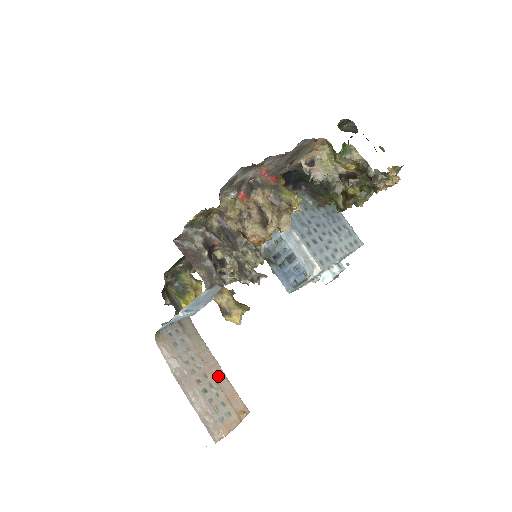
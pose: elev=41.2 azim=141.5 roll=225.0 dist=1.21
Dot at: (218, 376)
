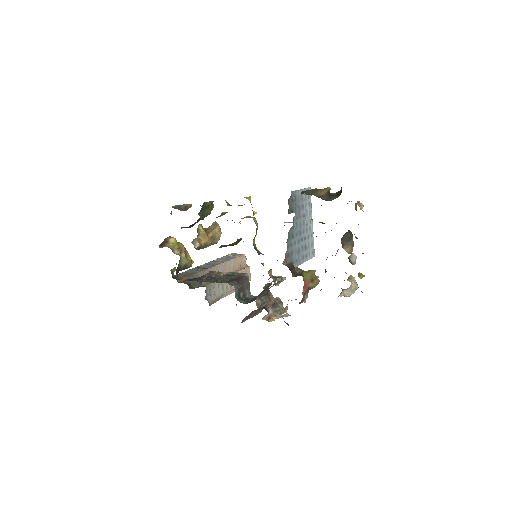
Dot at: (229, 267)
